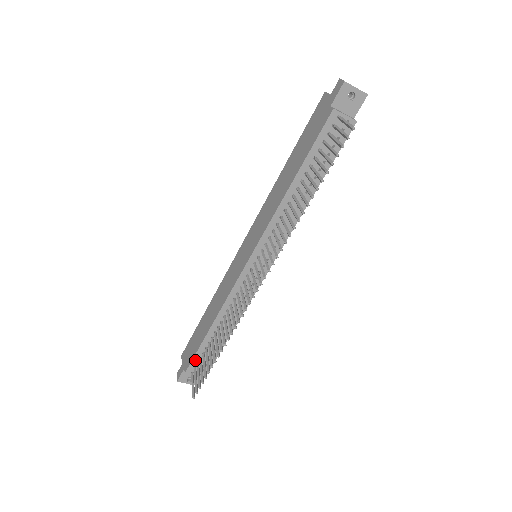
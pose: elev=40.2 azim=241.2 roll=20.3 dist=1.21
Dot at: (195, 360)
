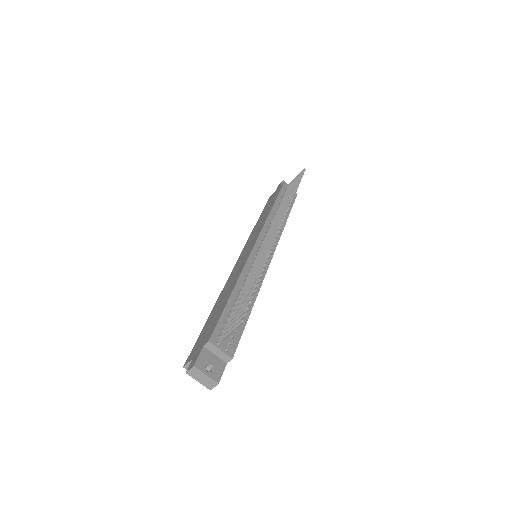
Dot at: (220, 326)
